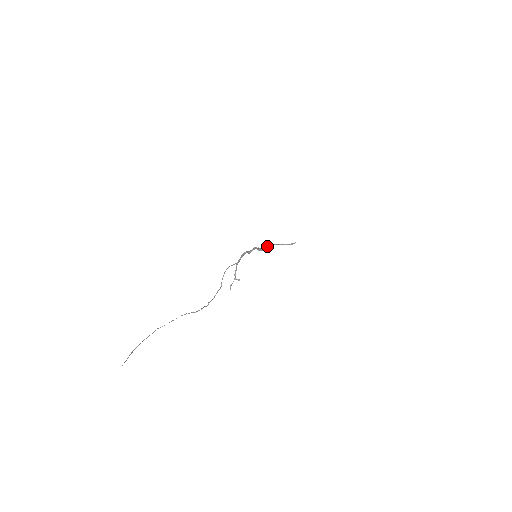
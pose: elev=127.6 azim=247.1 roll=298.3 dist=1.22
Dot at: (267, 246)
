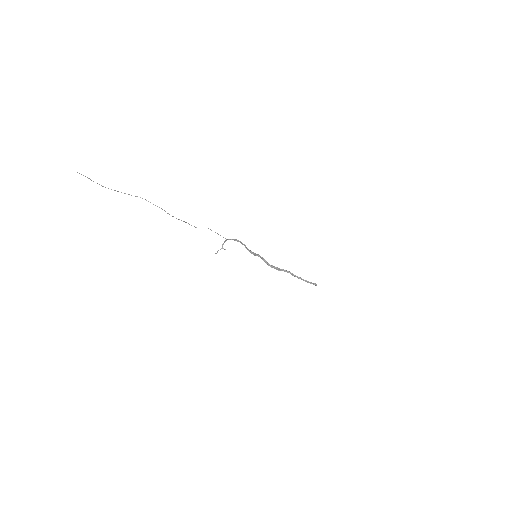
Dot at: (279, 268)
